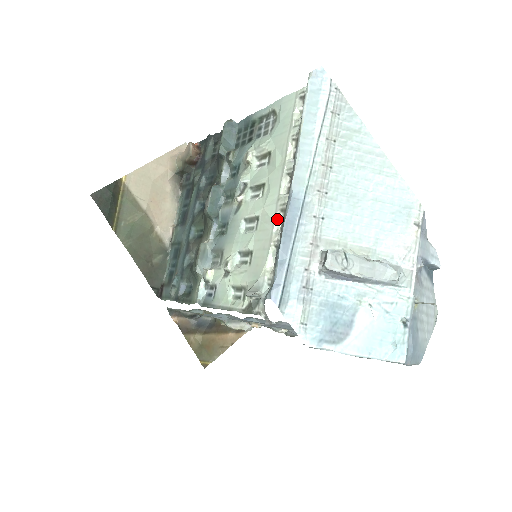
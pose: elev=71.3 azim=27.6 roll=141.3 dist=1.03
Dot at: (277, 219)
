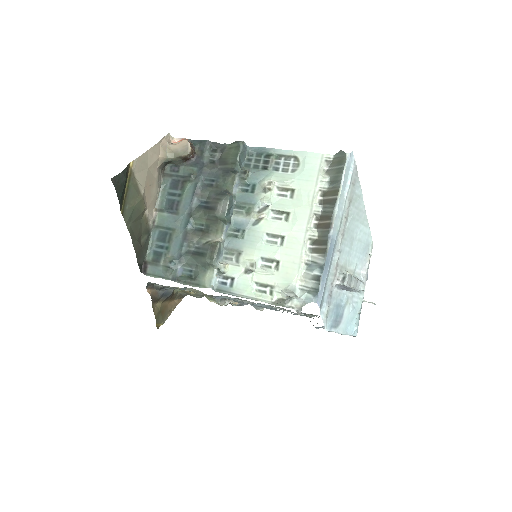
Dot at: (305, 244)
